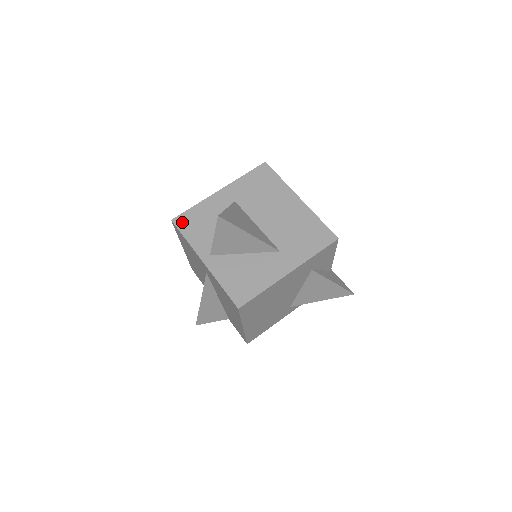
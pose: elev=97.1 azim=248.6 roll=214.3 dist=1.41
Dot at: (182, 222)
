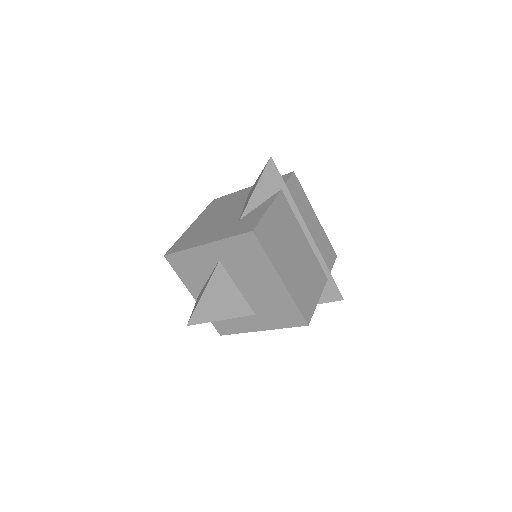
Dot at: (173, 261)
